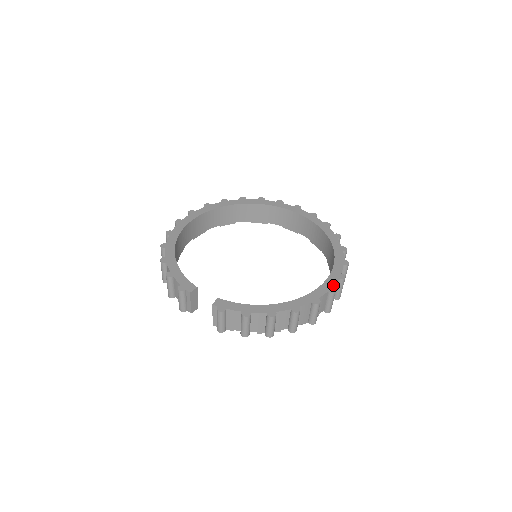
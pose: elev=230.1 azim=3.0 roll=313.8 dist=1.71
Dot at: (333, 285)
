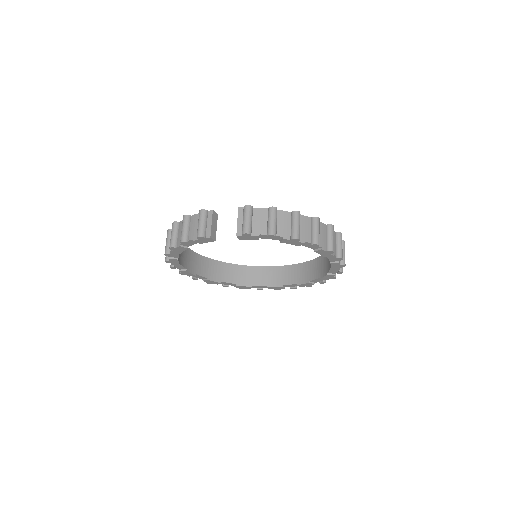
Dot at: occluded
